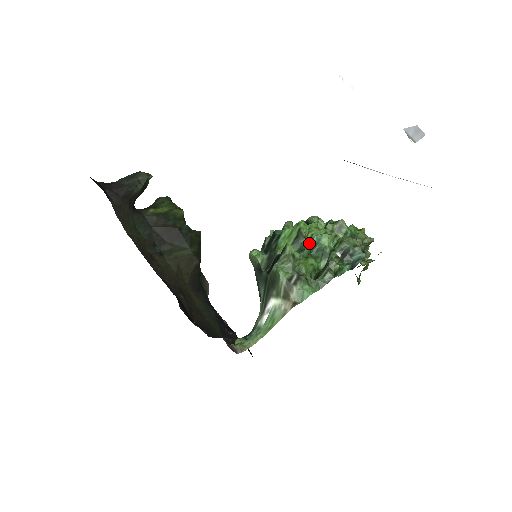
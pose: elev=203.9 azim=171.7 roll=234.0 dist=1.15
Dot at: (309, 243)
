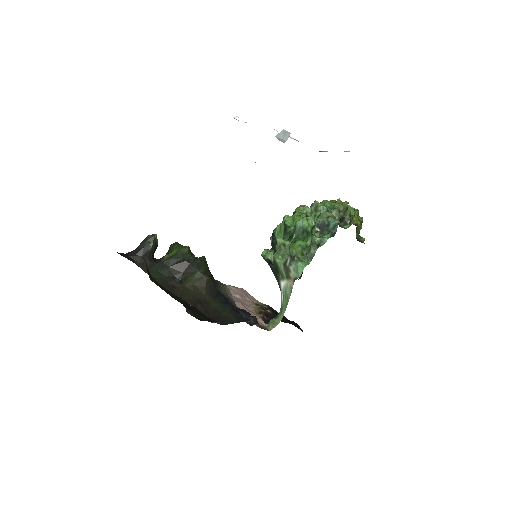
Dot at: (294, 230)
